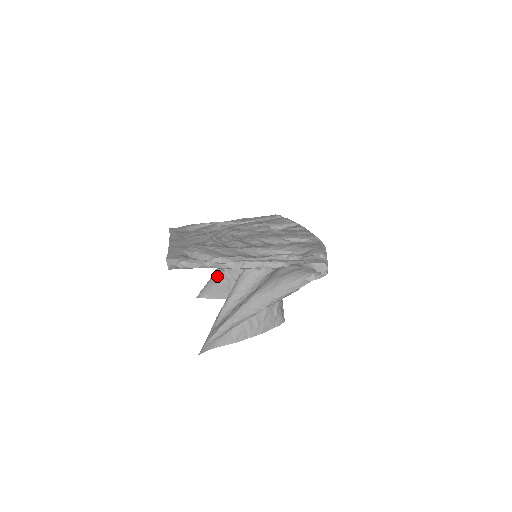
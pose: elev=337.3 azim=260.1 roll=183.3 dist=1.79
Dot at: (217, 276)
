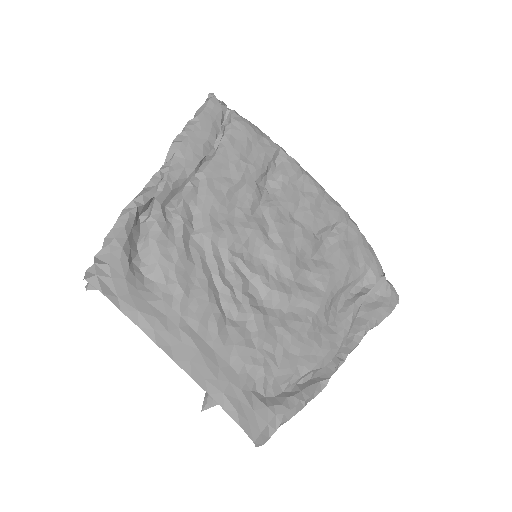
Dot at: occluded
